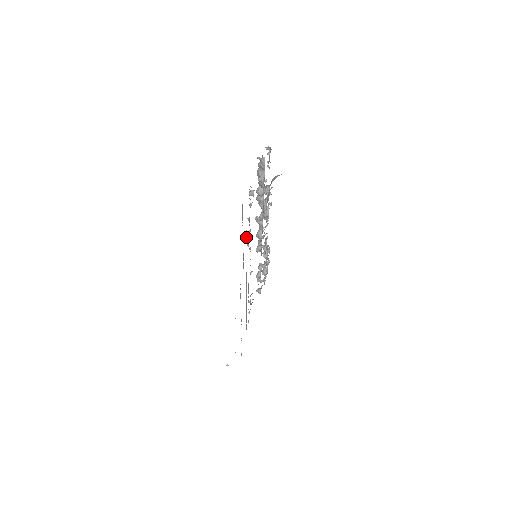
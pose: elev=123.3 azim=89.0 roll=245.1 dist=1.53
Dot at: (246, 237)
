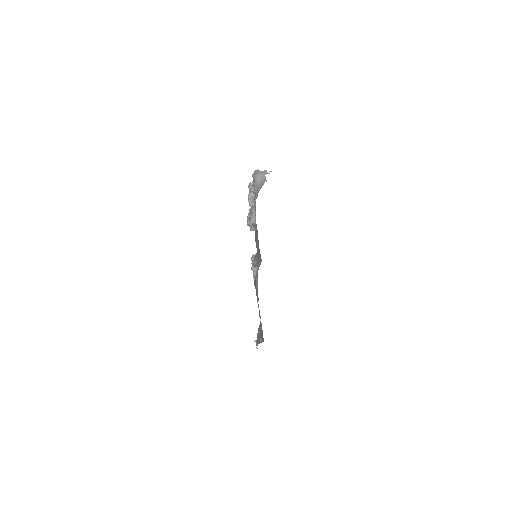
Dot at: occluded
